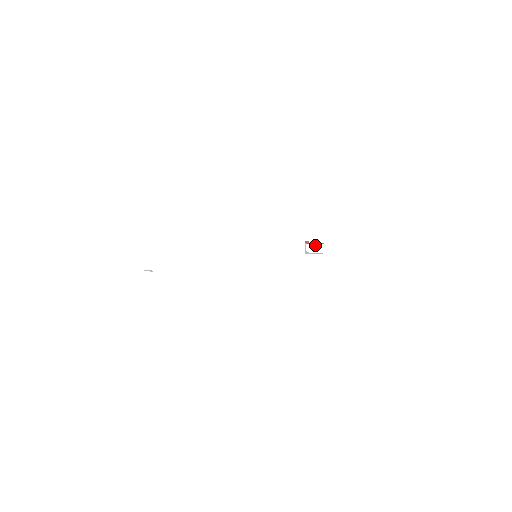
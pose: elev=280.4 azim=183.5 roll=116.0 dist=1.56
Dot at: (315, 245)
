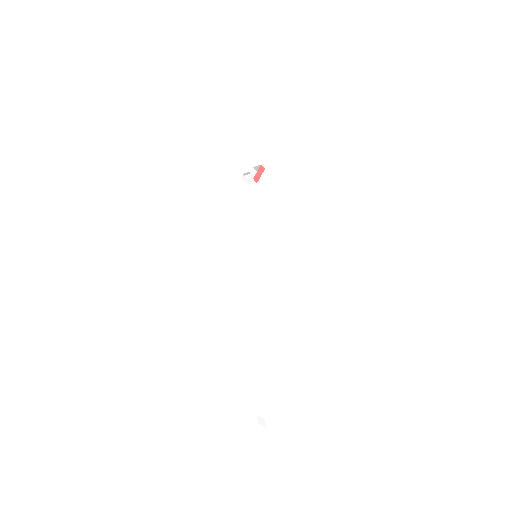
Dot at: (260, 176)
